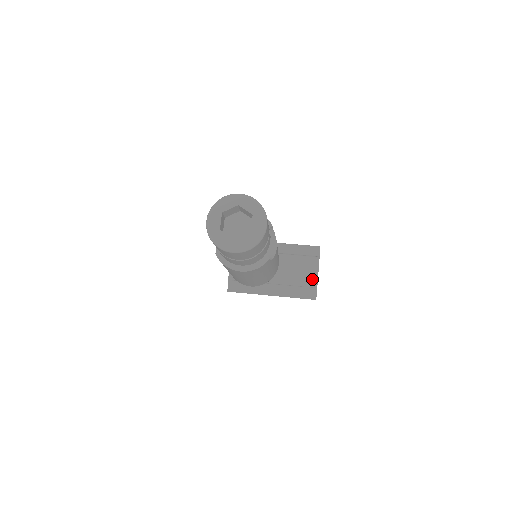
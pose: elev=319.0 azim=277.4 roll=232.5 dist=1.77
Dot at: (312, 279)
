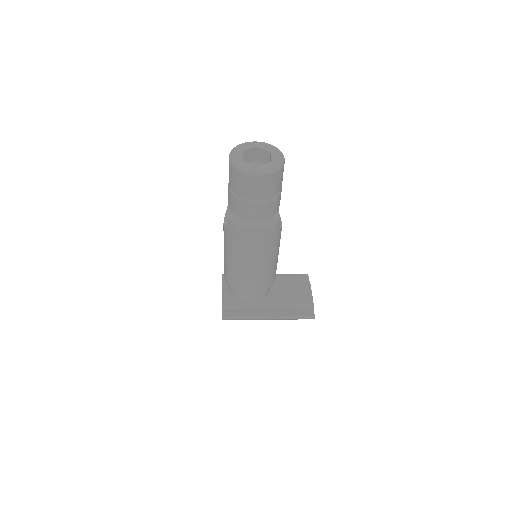
Dot at: (307, 298)
